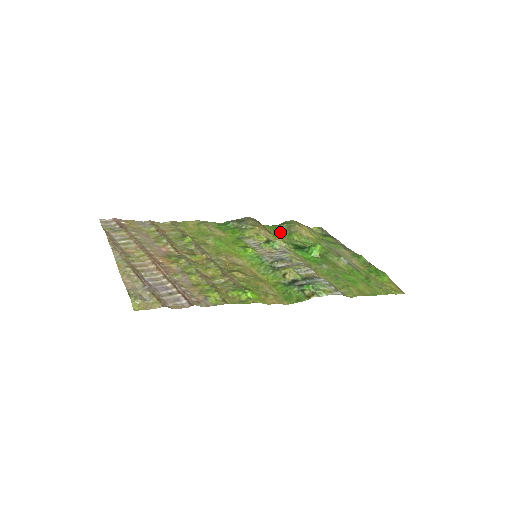
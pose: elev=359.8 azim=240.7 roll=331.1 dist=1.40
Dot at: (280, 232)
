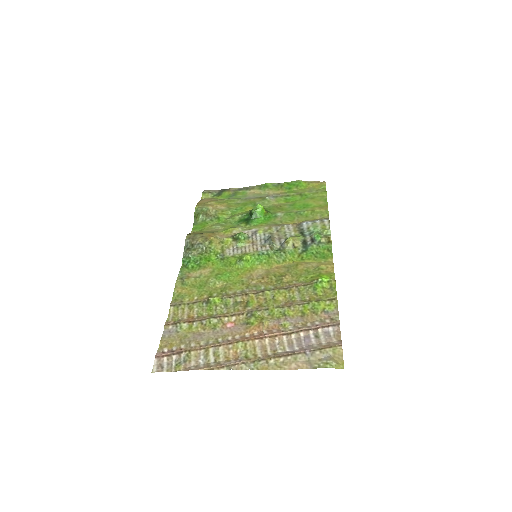
Dot at: (210, 224)
